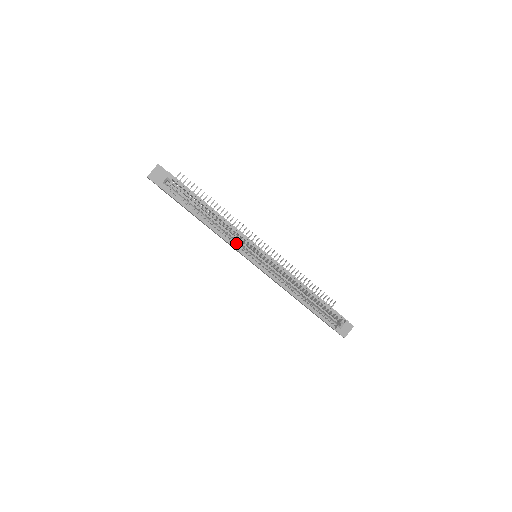
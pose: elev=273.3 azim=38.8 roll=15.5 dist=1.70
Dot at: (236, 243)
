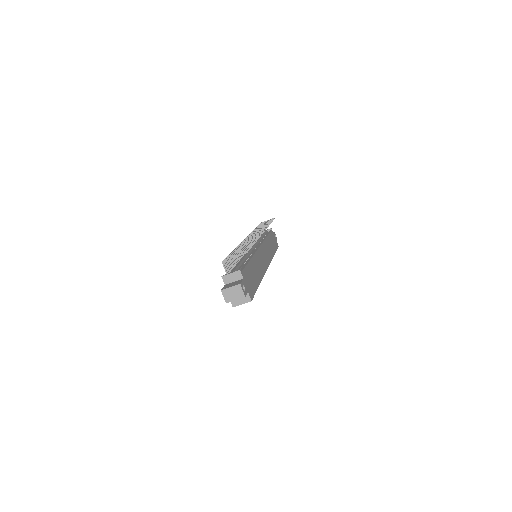
Dot at: occluded
